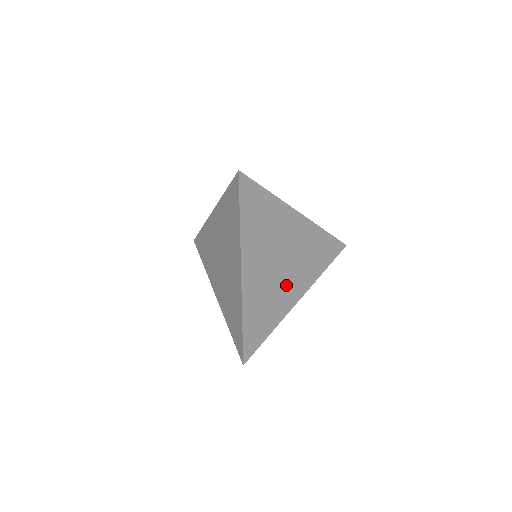
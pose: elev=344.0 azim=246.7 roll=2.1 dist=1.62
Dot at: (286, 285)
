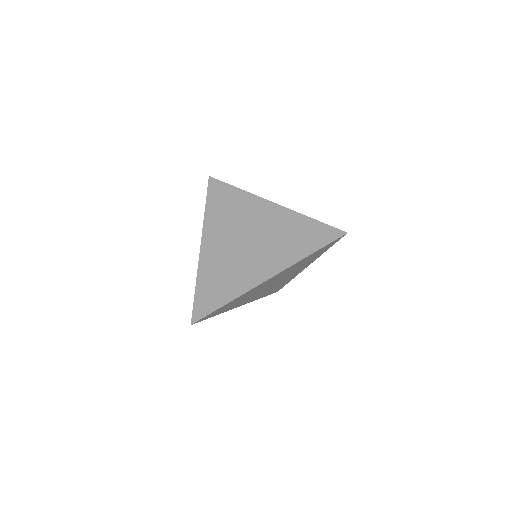
Dot at: occluded
